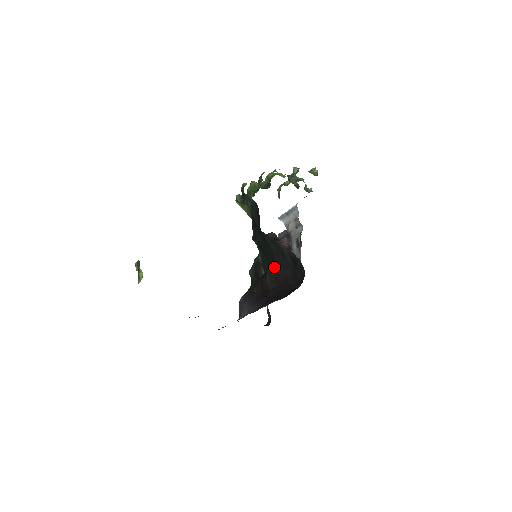
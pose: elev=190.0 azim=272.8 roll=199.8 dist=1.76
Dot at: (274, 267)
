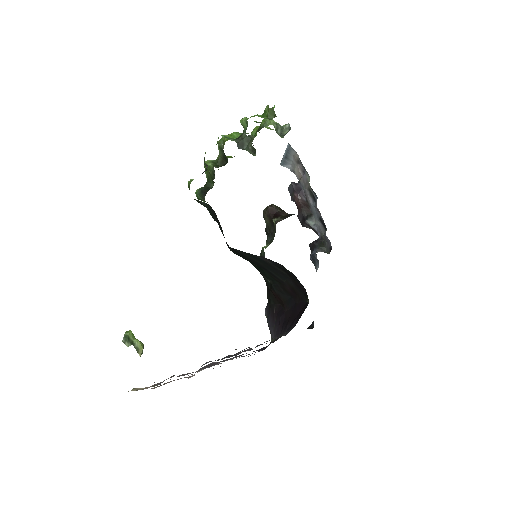
Dot at: (273, 277)
